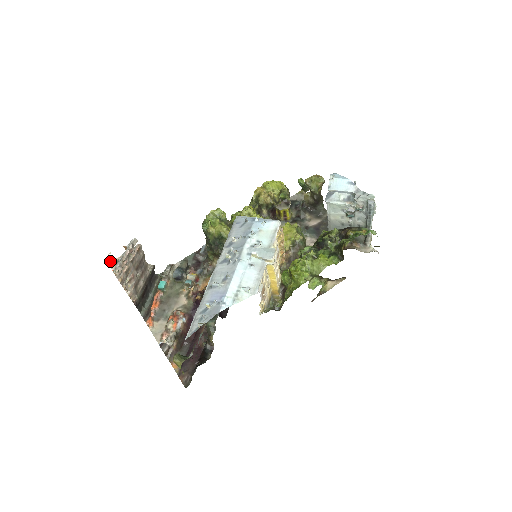
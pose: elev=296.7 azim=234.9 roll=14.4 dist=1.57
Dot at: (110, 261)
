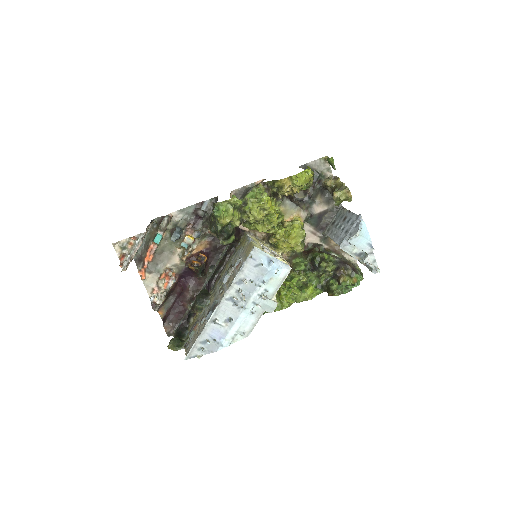
Dot at: (114, 243)
